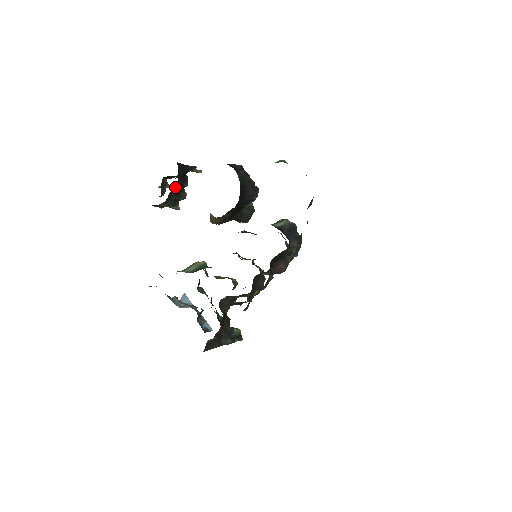
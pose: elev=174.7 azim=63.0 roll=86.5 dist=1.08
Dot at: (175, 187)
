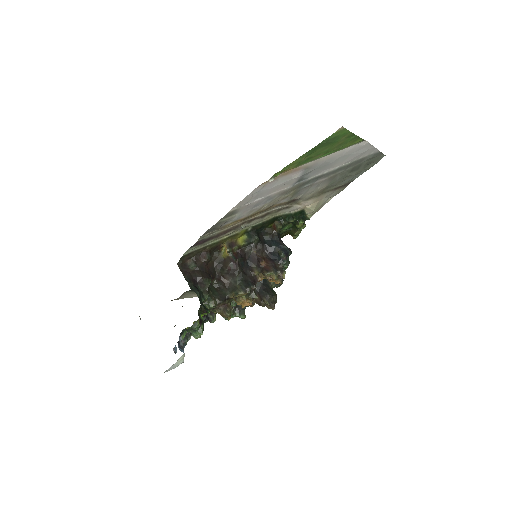
Dot at: occluded
